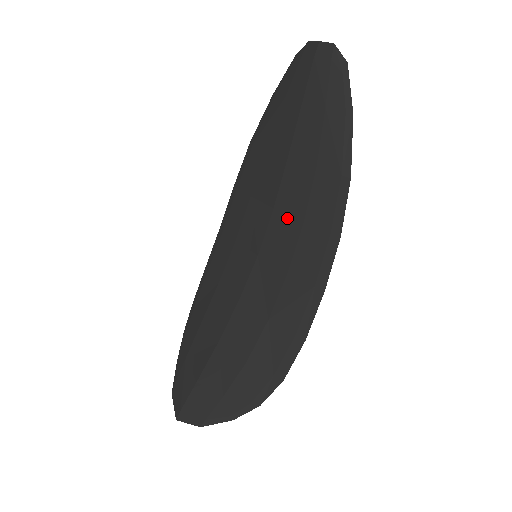
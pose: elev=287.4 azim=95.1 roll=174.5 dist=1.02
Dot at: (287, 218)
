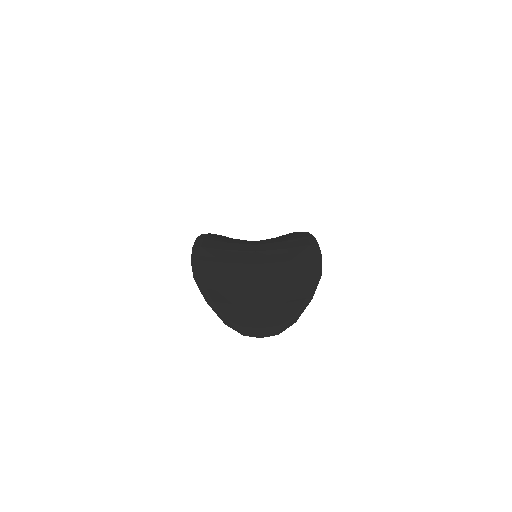
Dot at: occluded
